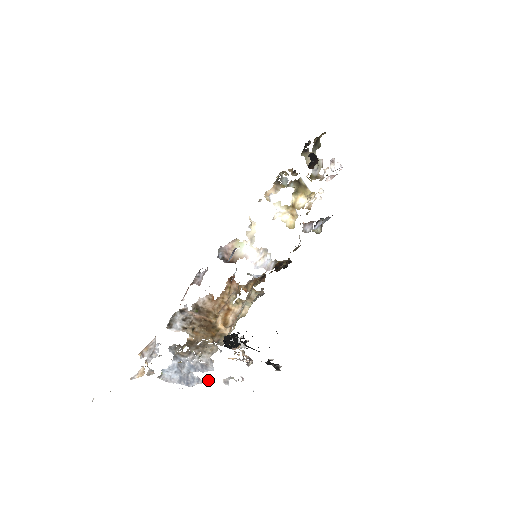
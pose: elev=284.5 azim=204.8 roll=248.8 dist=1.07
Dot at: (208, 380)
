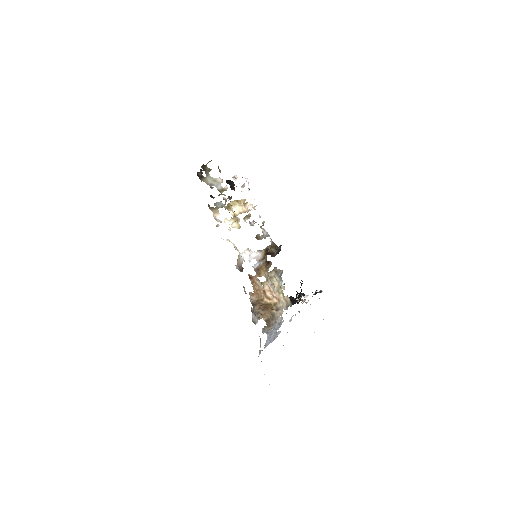
Dot at: (283, 328)
